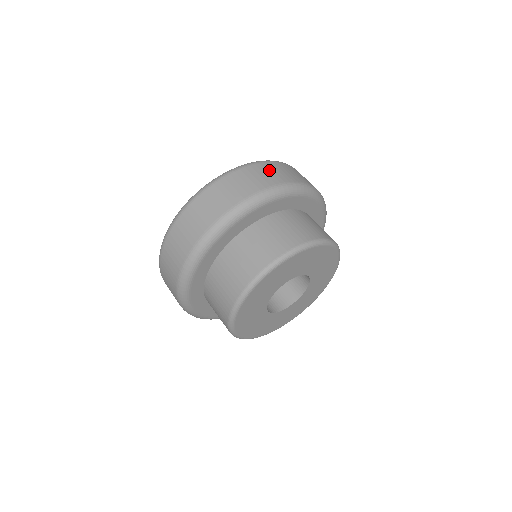
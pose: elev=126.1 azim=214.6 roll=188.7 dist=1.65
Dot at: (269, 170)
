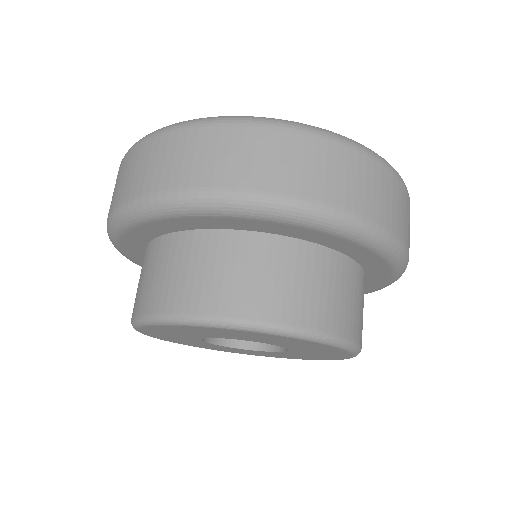
Dot at: (341, 166)
